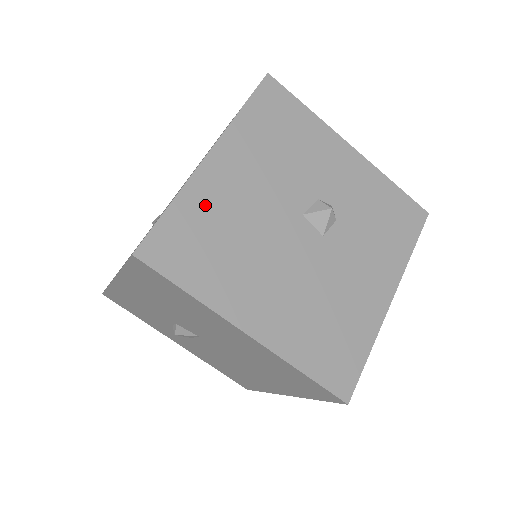
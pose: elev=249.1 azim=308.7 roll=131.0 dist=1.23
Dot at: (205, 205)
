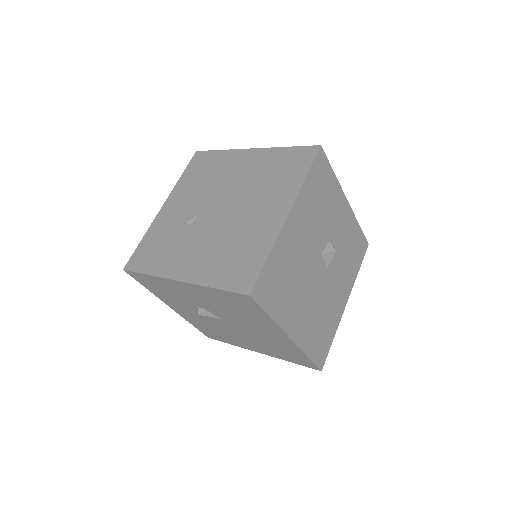
Dot at: (283, 254)
